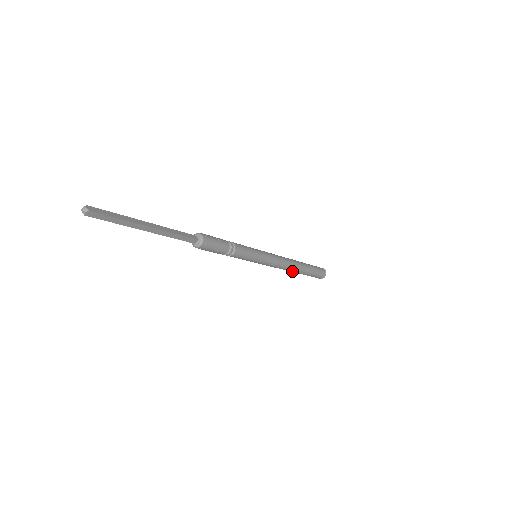
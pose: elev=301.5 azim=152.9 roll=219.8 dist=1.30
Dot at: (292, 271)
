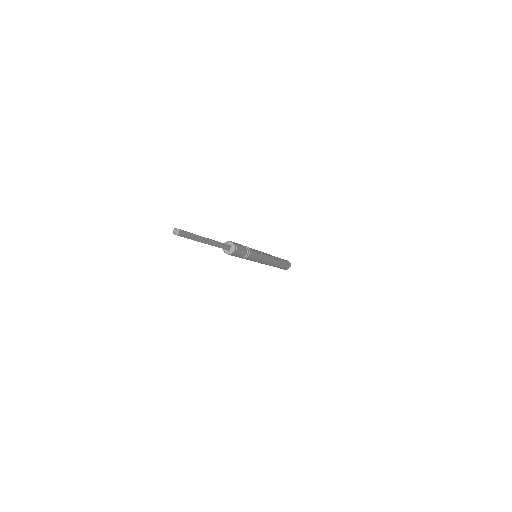
Dot at: occluded
